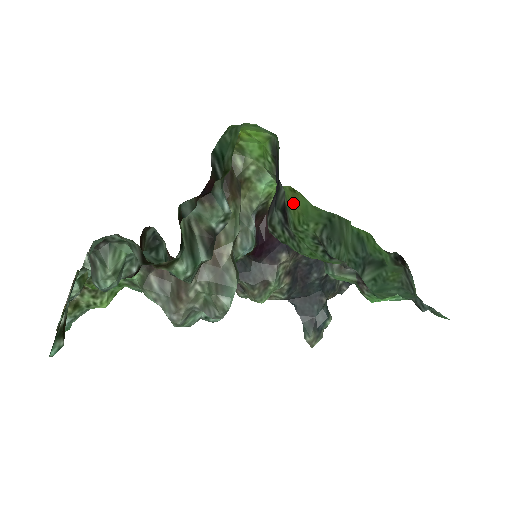
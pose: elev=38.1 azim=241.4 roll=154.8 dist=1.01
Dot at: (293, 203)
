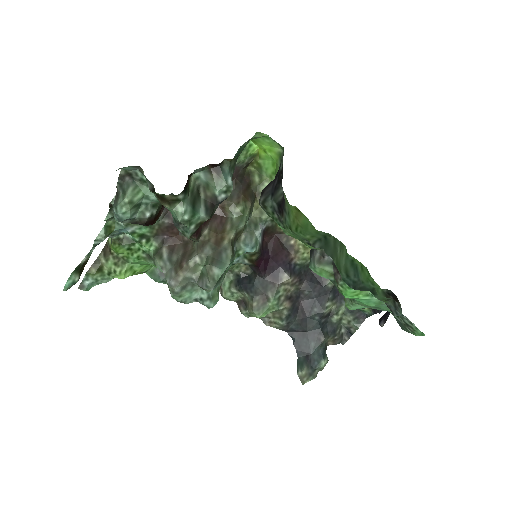
Dot at: (295, 217)
